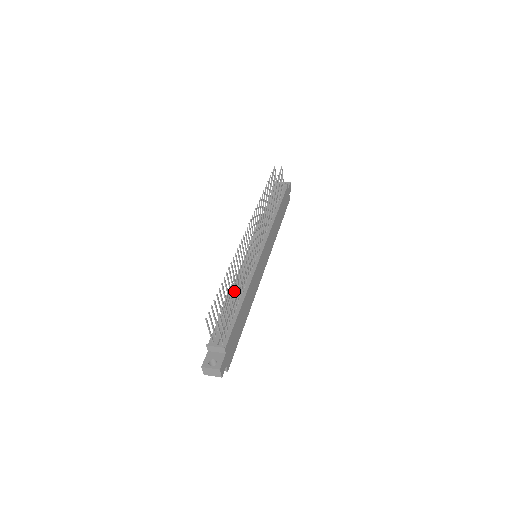
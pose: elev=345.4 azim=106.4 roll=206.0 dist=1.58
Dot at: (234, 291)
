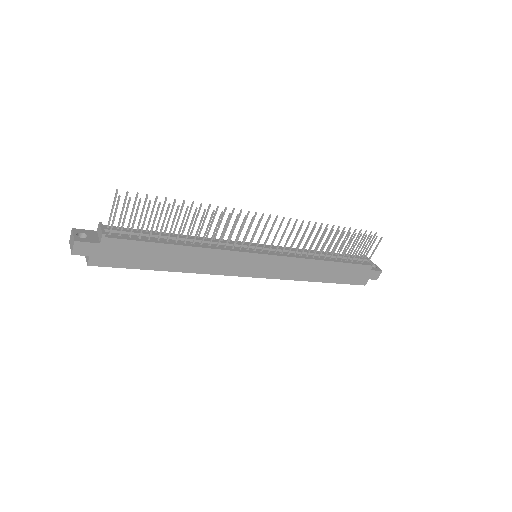
Dot at: (190, 237)
